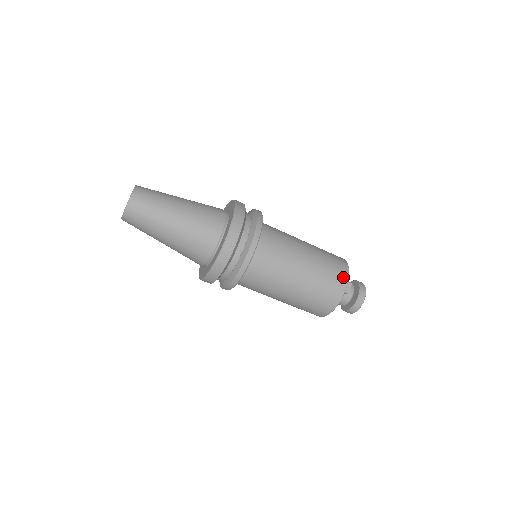
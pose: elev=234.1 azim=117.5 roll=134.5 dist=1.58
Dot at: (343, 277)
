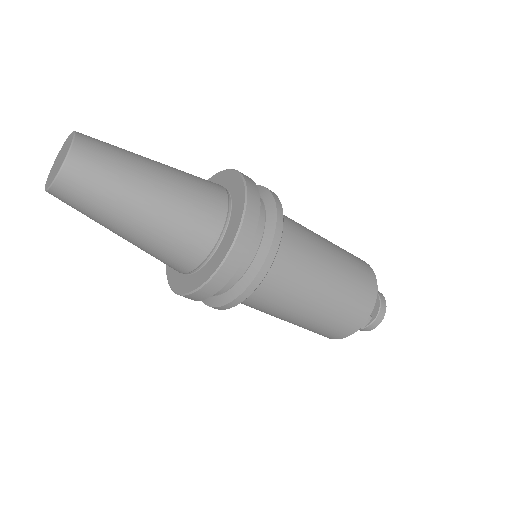
Dot at: (365, 313)
